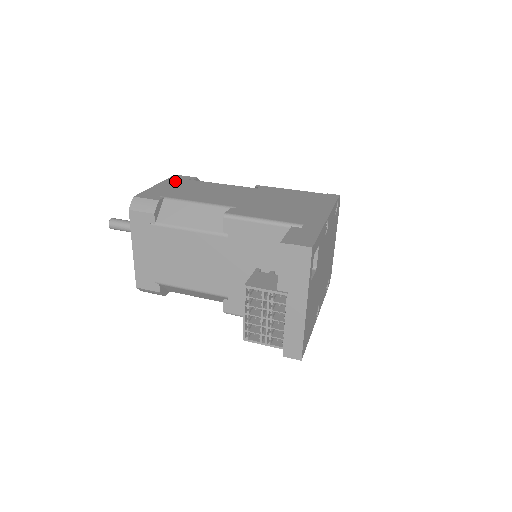
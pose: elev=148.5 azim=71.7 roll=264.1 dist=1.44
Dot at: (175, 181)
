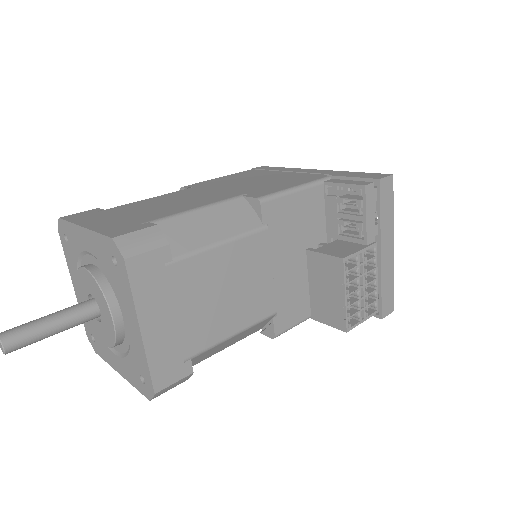
Dot at: (90, 217)
